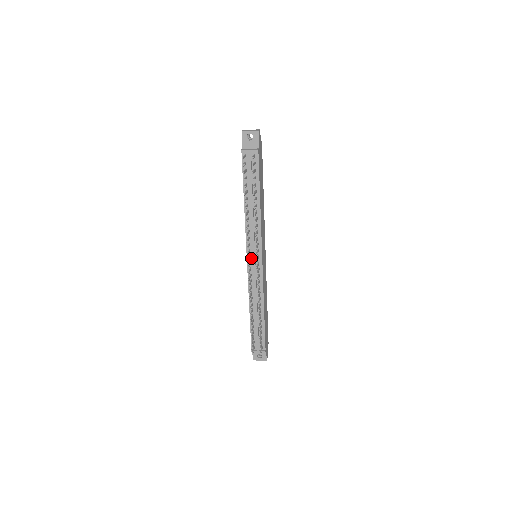
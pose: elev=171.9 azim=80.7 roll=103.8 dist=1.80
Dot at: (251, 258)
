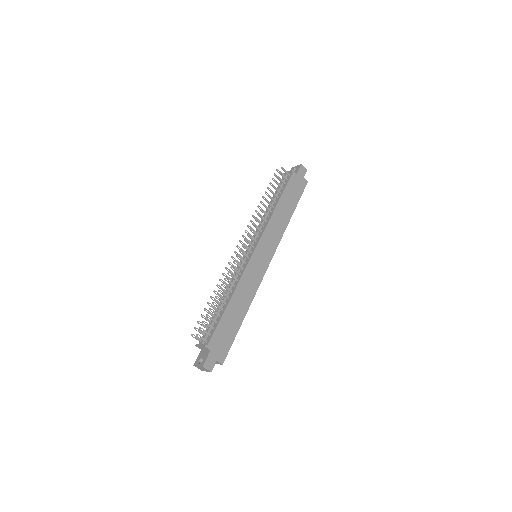
Dot at: occluded
